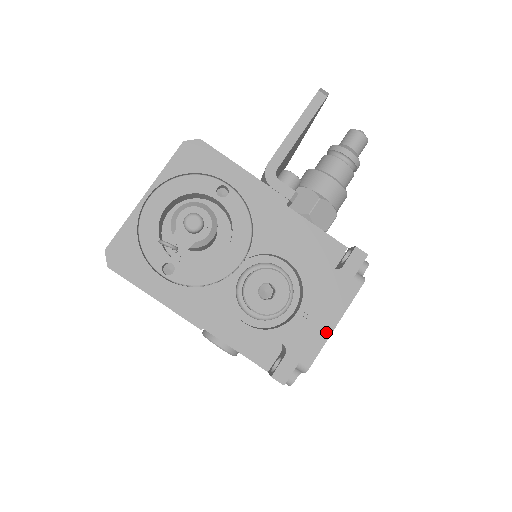
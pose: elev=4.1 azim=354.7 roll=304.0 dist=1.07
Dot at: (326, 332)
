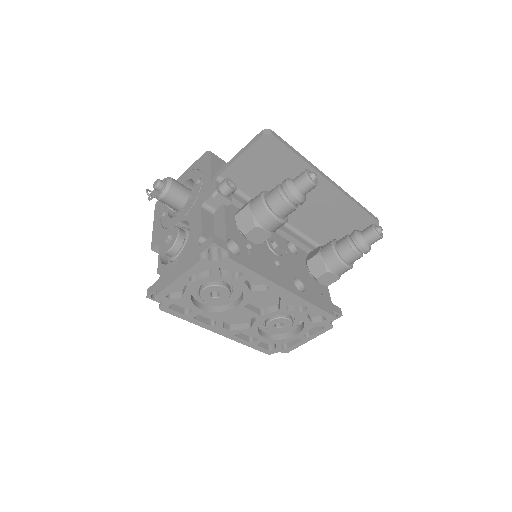
Dot at: (173, 279)
